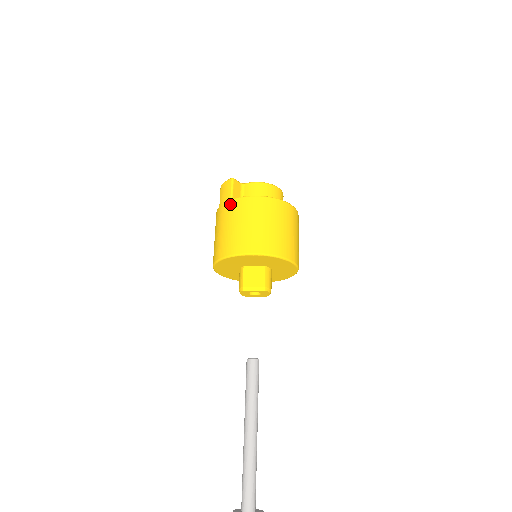
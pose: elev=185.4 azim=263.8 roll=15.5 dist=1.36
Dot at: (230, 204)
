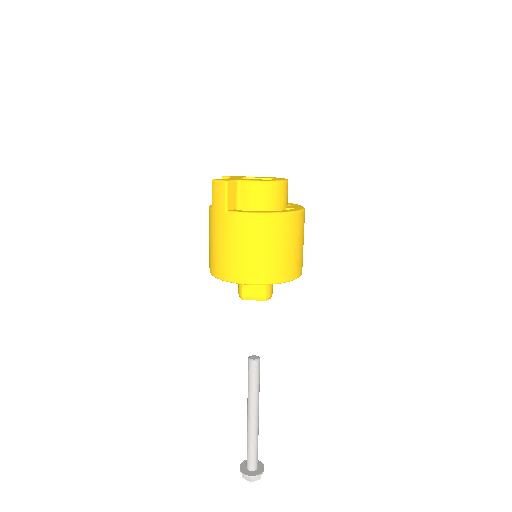
Dot at: (225, 218)
